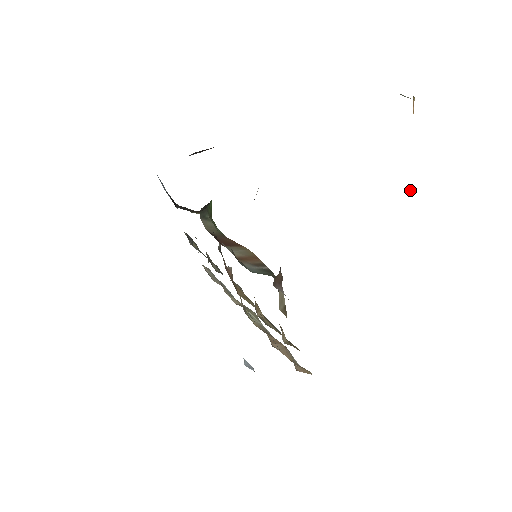
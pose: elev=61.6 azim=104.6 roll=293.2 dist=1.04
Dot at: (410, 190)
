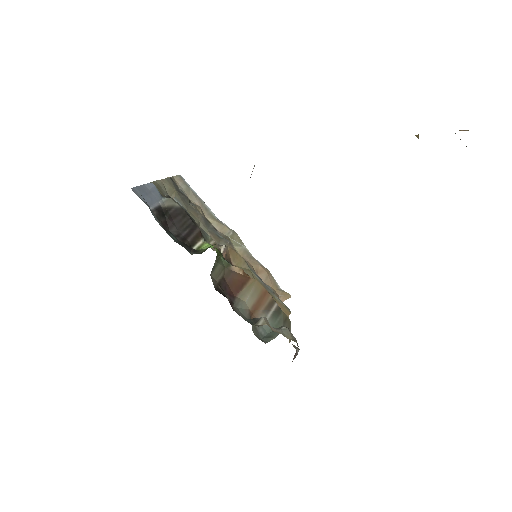
Dot at: (418, 137)
